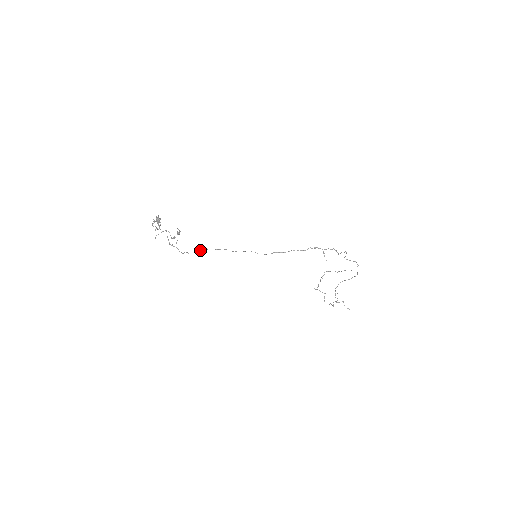
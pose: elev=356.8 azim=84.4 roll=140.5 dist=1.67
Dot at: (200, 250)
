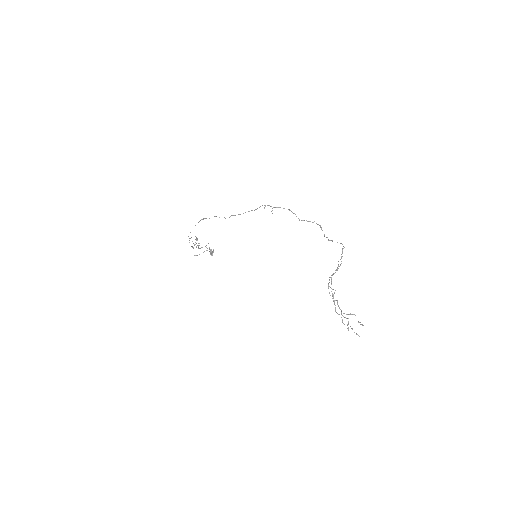
Dot at: occluded
